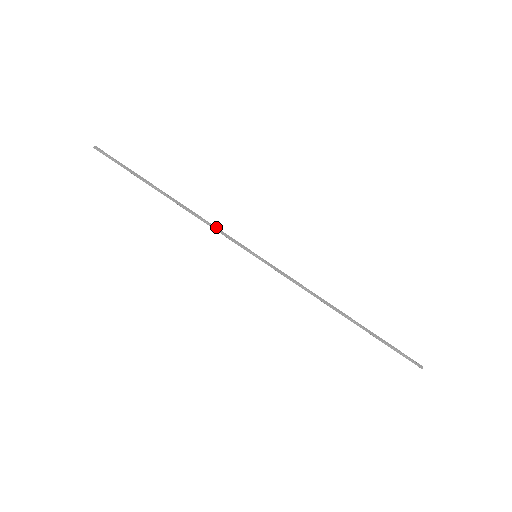
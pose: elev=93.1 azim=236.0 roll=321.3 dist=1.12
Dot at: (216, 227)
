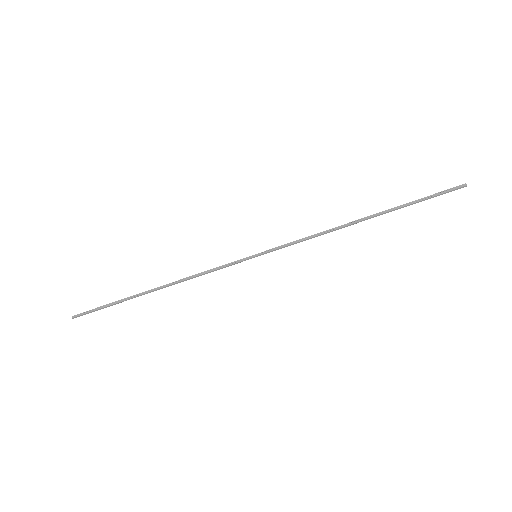
Dot at: (207, 271)
